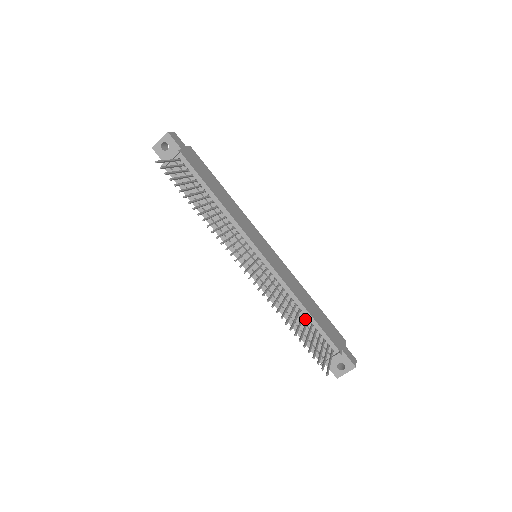
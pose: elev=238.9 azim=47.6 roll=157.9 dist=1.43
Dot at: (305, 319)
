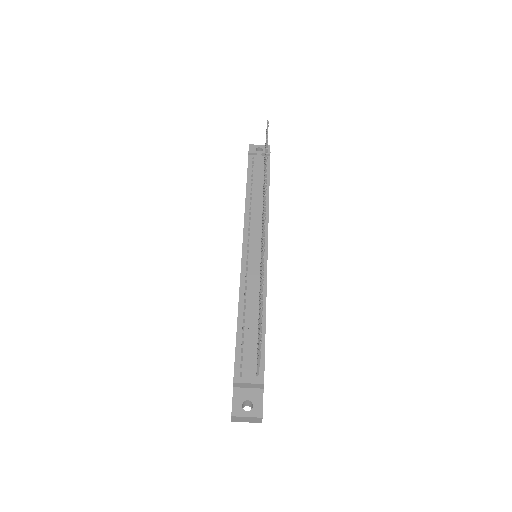
Dot at: (257, 326)
